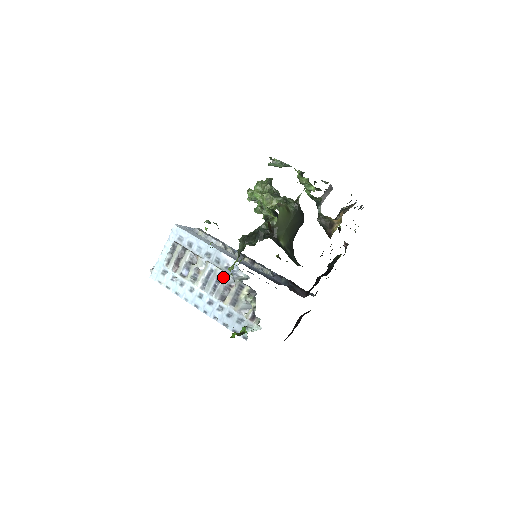
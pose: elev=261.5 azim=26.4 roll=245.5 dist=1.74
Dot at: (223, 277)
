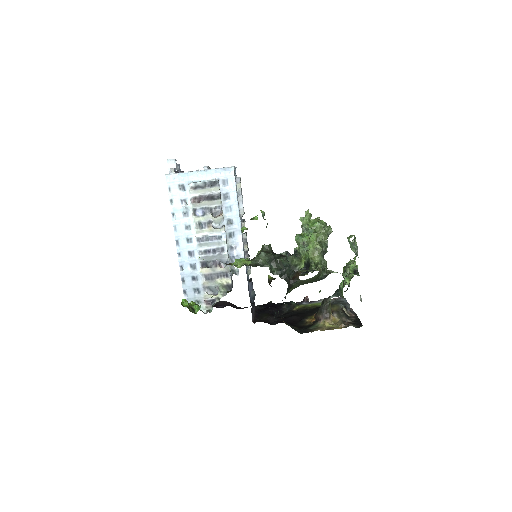
Dot at: (223, 254)
